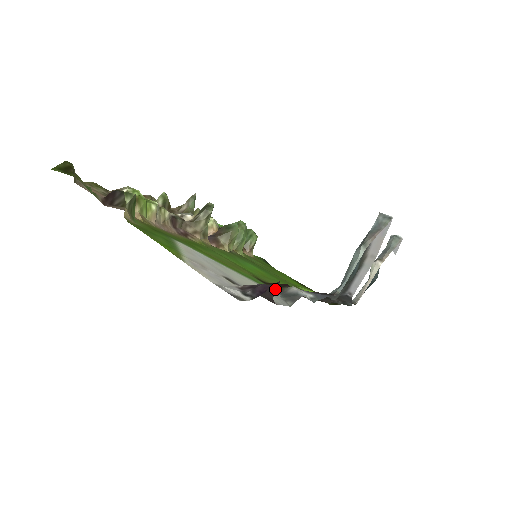
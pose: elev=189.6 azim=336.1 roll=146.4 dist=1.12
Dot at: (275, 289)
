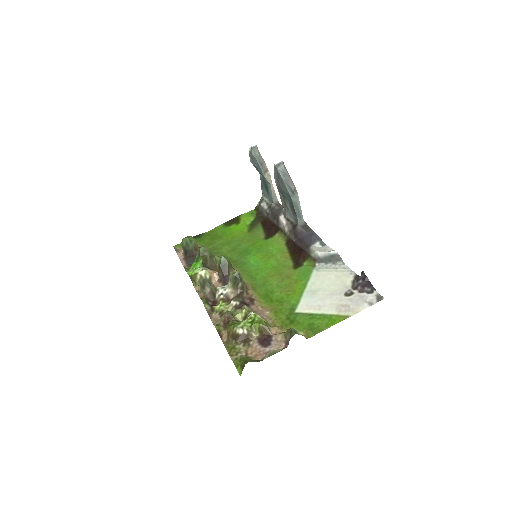
Dot at: (361, 274)
